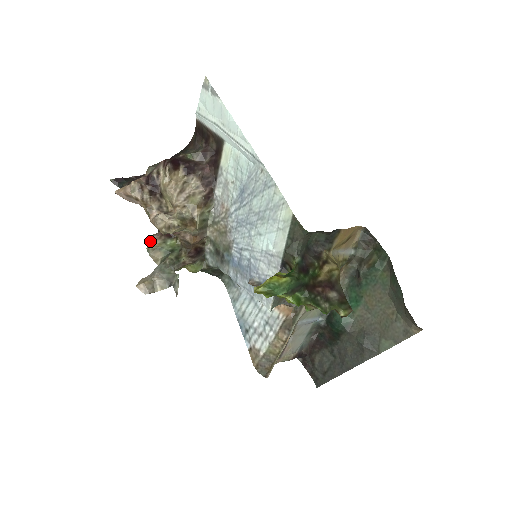
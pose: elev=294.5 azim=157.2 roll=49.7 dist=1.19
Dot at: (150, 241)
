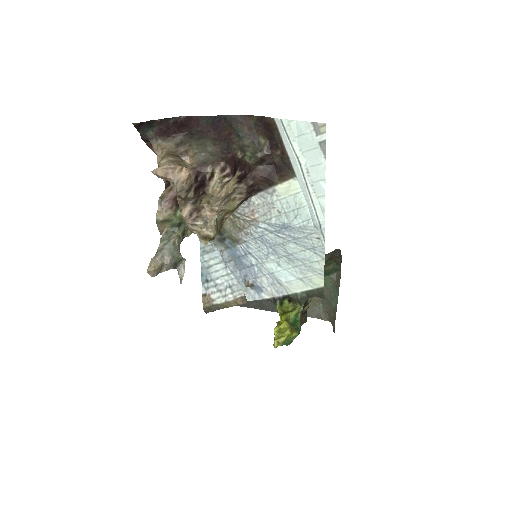
Dot at: (160, 208)
